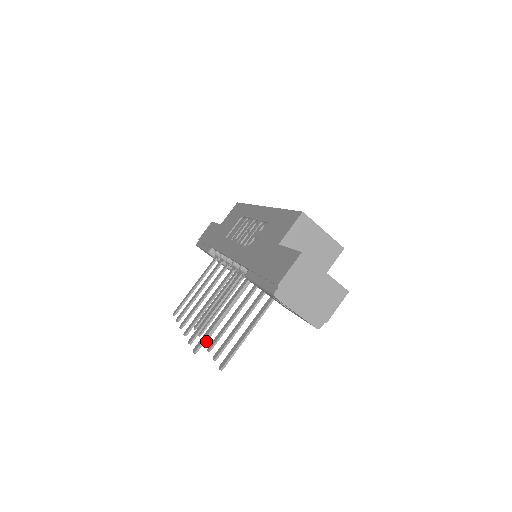
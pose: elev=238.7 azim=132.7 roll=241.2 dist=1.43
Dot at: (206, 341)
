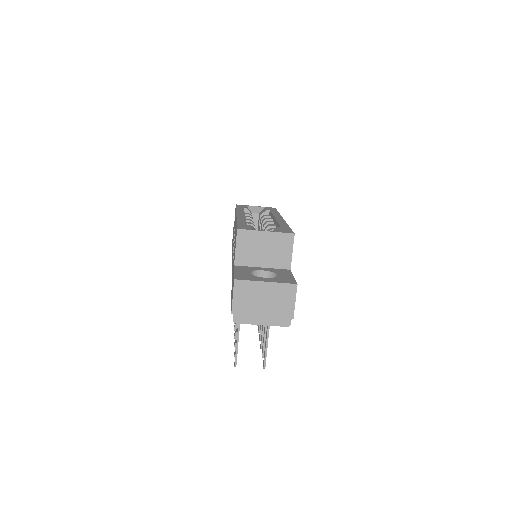
Dot at: (260, 338)
